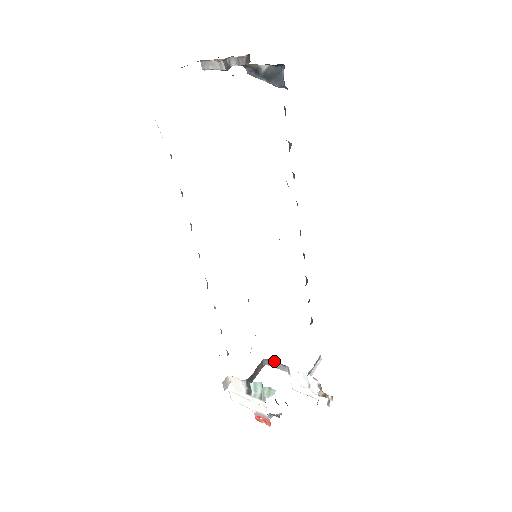
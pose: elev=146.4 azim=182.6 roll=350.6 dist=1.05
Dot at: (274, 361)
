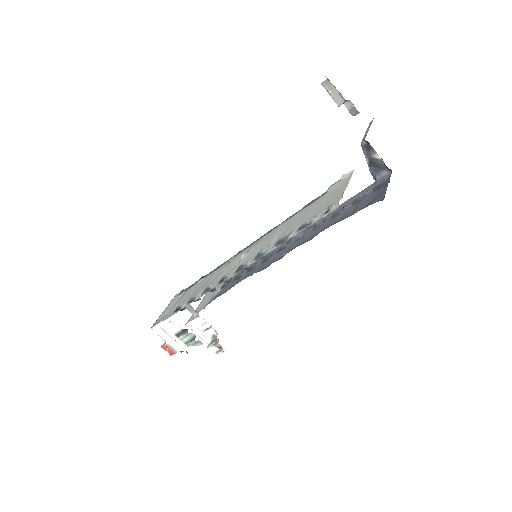
Dot at: (189, 304)
